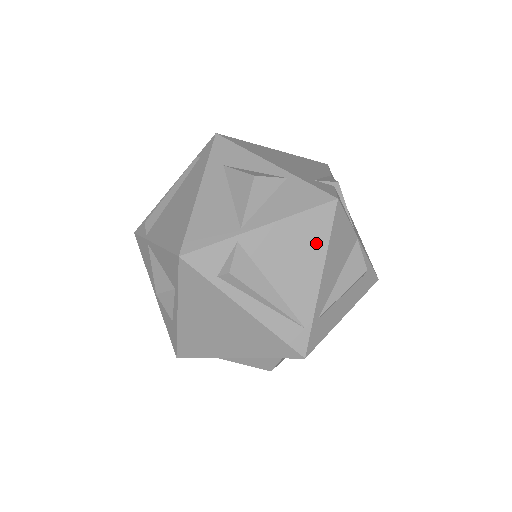
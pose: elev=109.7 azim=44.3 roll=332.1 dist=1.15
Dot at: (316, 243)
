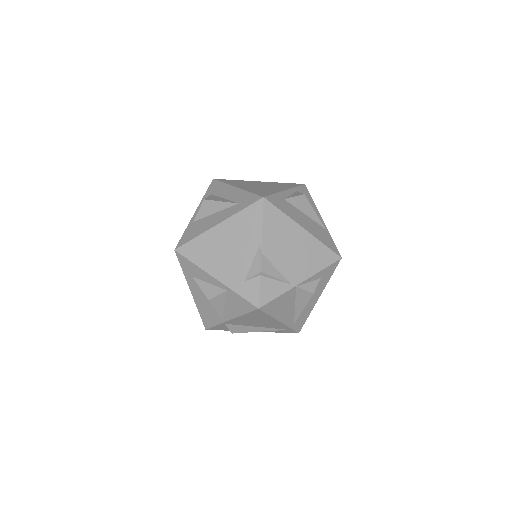
Dot at: (264, 317)
